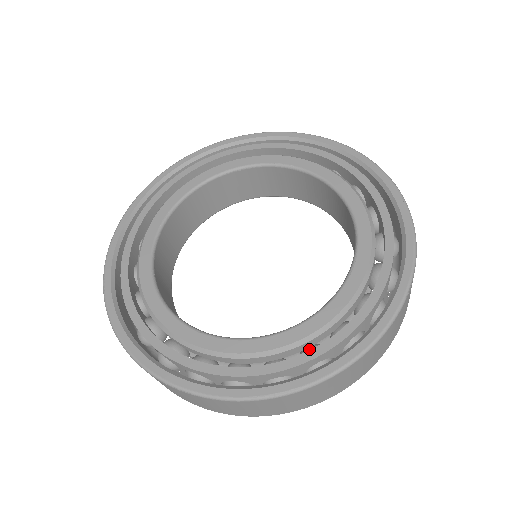
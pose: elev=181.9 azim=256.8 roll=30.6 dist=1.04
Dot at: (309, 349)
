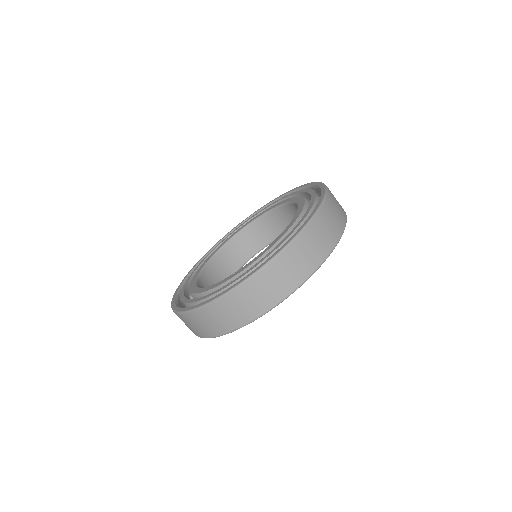
Dot at: occluded
